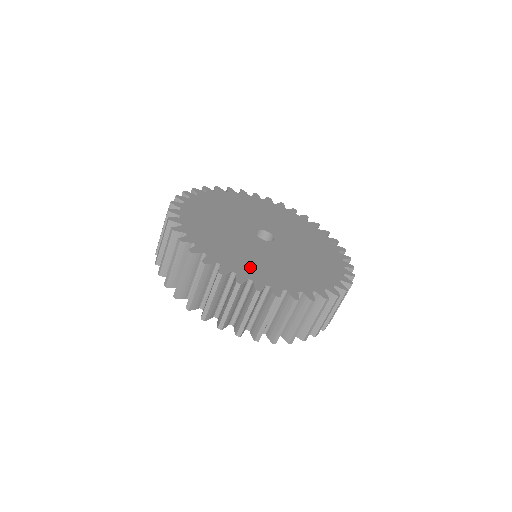
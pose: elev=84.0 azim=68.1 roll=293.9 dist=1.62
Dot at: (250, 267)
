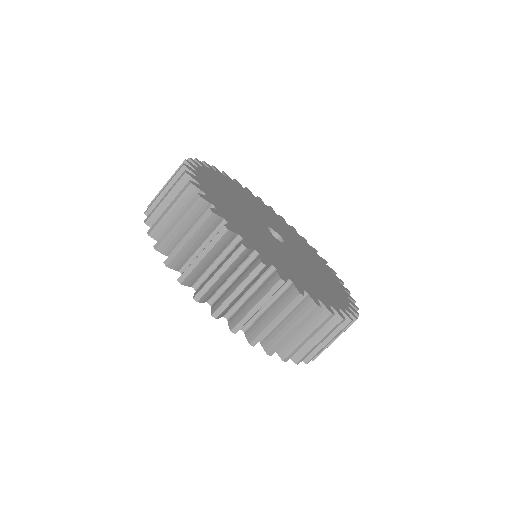
Dot at: (305, 282)
